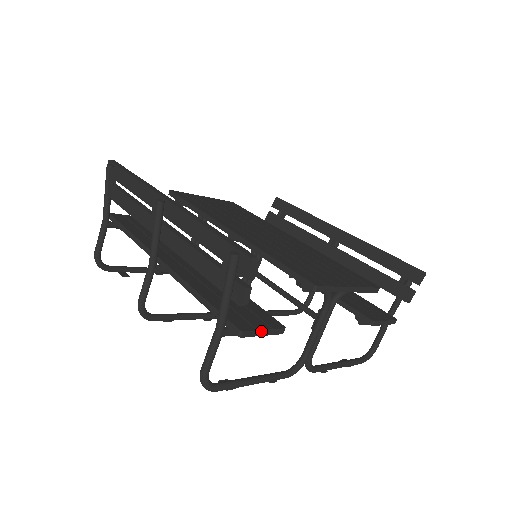
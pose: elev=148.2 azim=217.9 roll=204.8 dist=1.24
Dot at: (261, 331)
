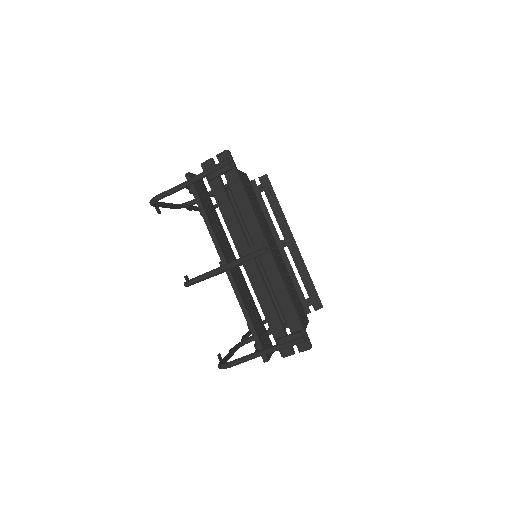
Dot at: (270, 357)
